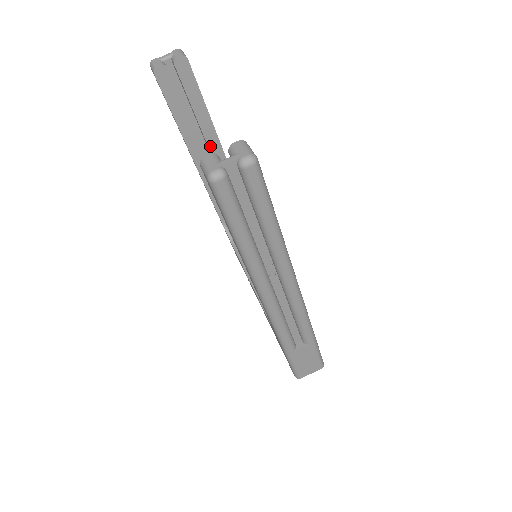
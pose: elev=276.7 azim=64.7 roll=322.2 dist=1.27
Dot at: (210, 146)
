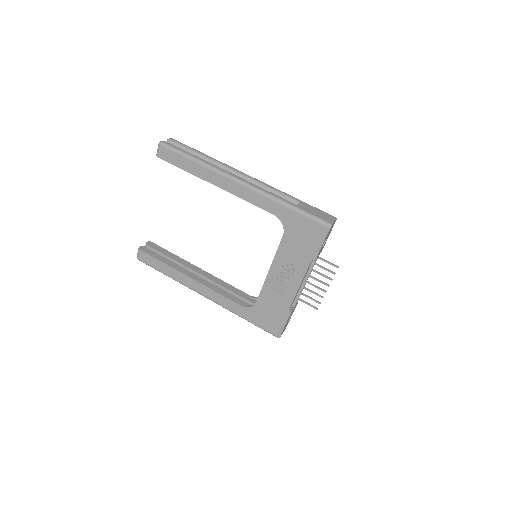
Dot at: (193, 269)
